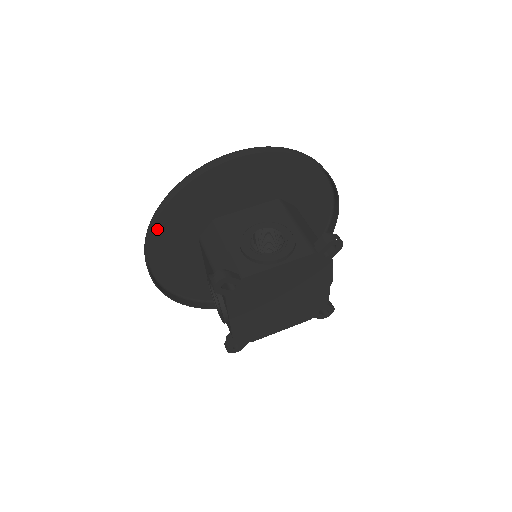
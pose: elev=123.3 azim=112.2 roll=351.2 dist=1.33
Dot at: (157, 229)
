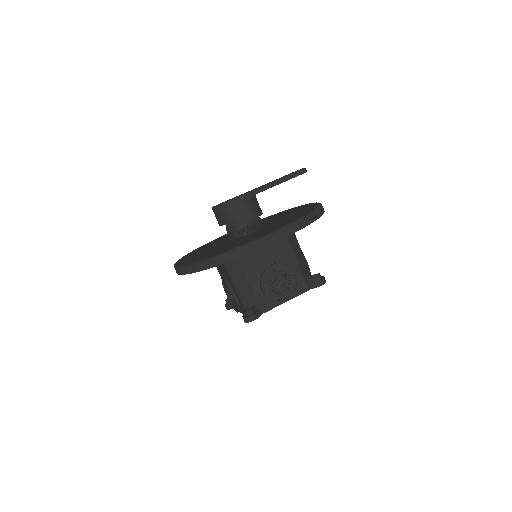
Dot at: occluded
